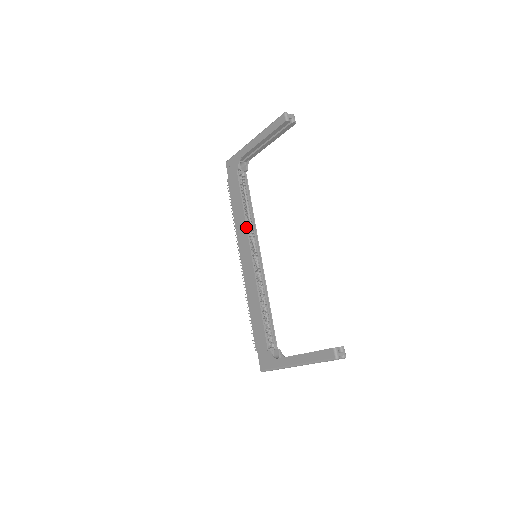
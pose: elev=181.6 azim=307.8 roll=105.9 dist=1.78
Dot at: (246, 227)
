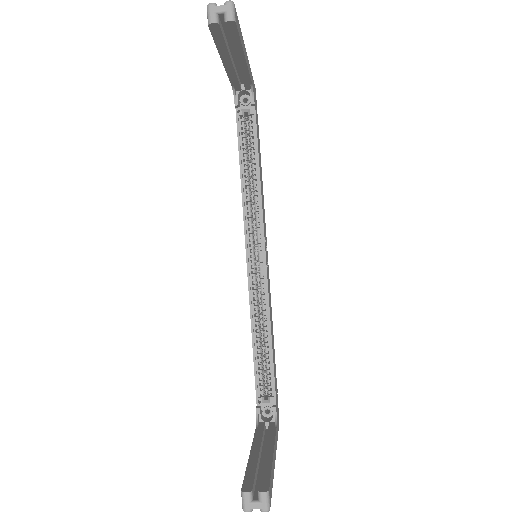
Dot at: occluded
